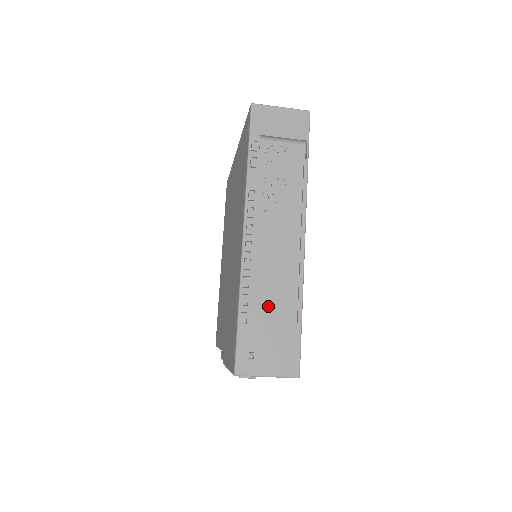
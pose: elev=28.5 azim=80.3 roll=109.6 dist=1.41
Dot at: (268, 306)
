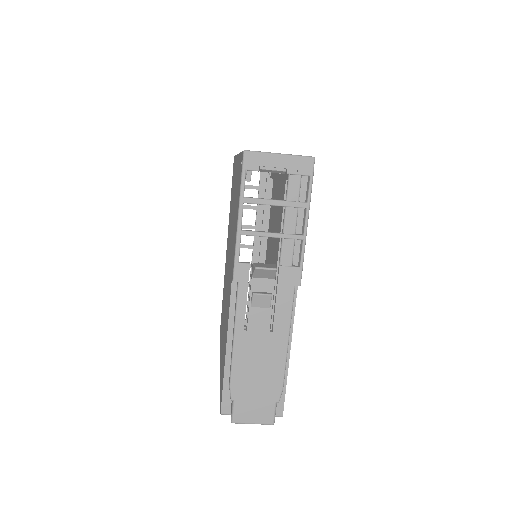
Dot at: occluded
